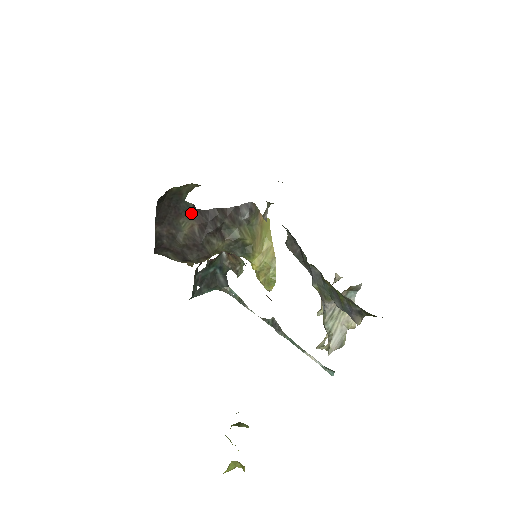
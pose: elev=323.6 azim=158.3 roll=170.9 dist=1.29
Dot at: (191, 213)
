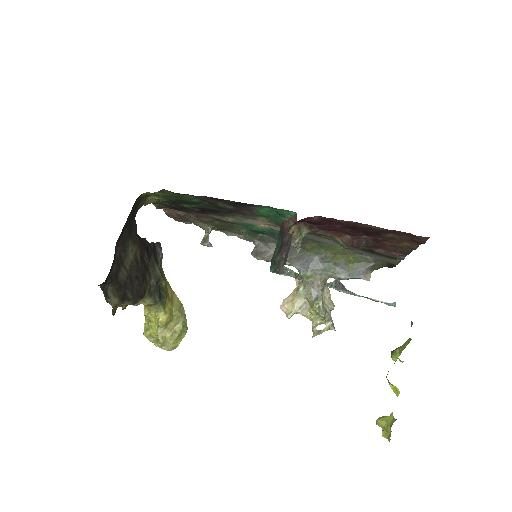
Dot at: (135, 236)
